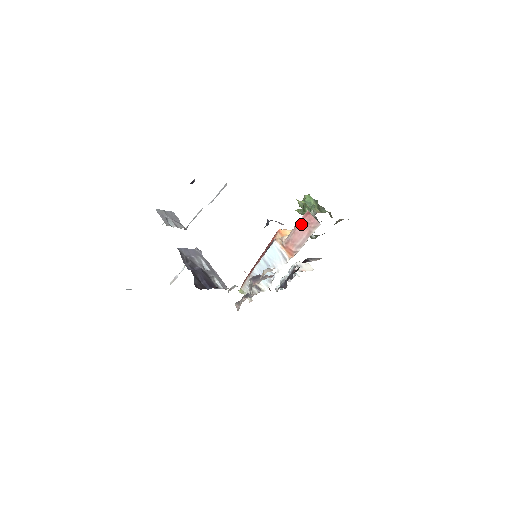
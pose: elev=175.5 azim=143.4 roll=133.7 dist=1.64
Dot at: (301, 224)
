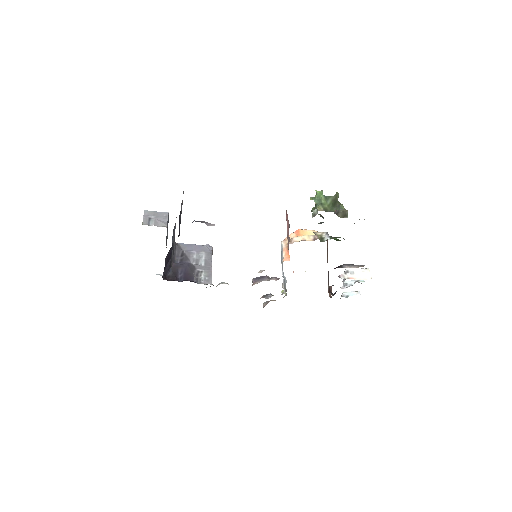
Dot at: (287, 224)
